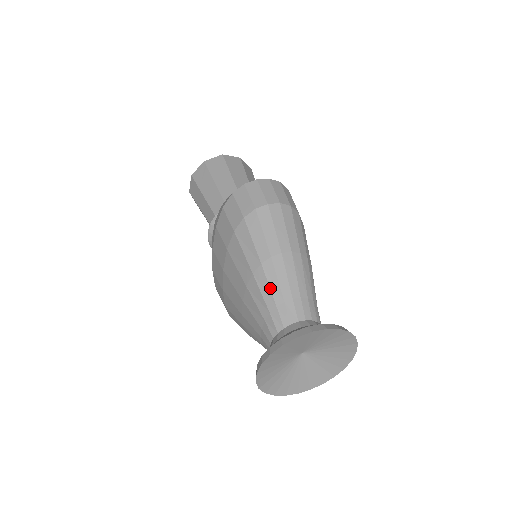
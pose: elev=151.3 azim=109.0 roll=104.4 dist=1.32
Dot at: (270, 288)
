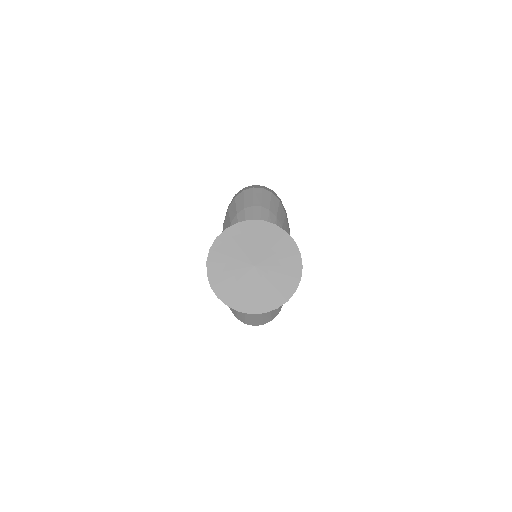
Dot at: occluded
